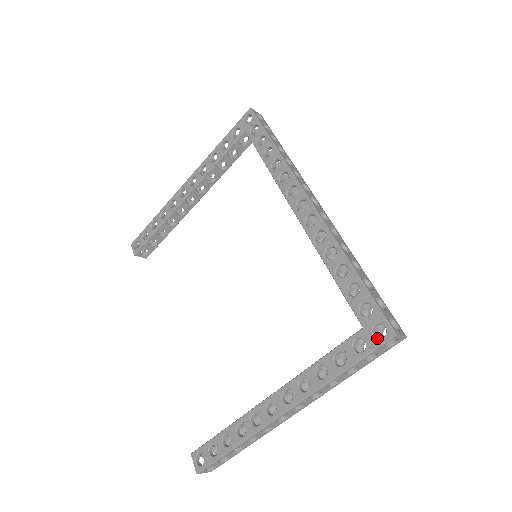
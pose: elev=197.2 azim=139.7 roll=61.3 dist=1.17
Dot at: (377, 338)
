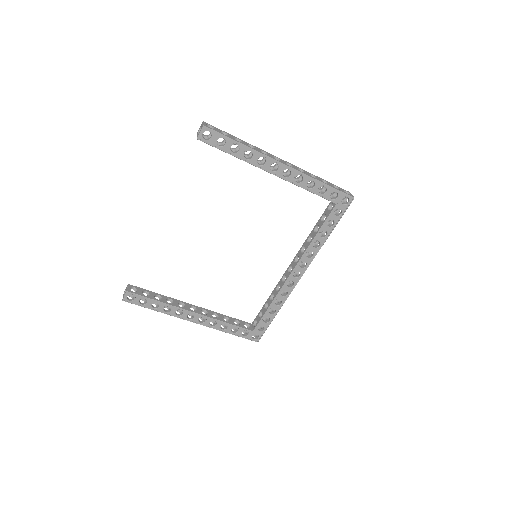
Dot at: (252, 338)
